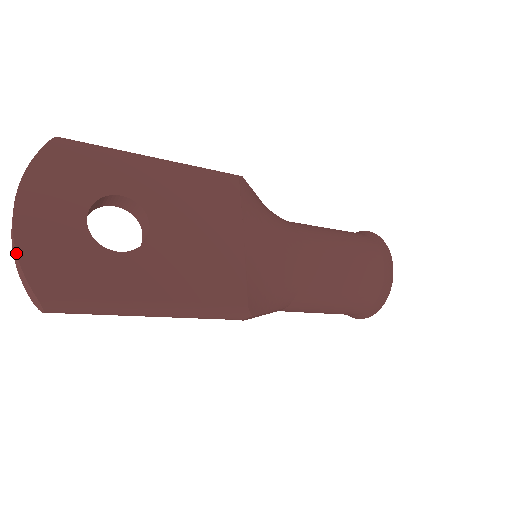
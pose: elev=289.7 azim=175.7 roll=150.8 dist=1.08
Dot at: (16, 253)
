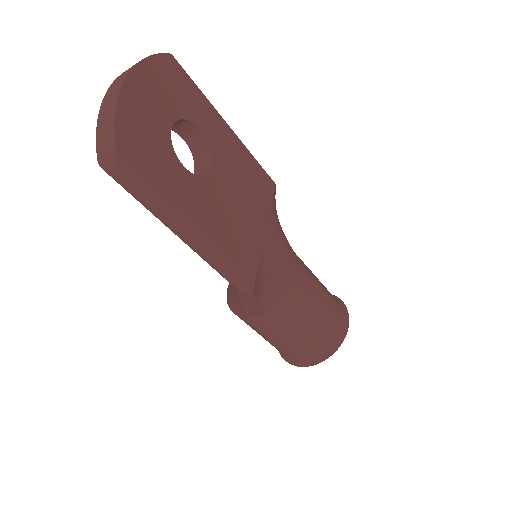
Dot at: (115, 107)
